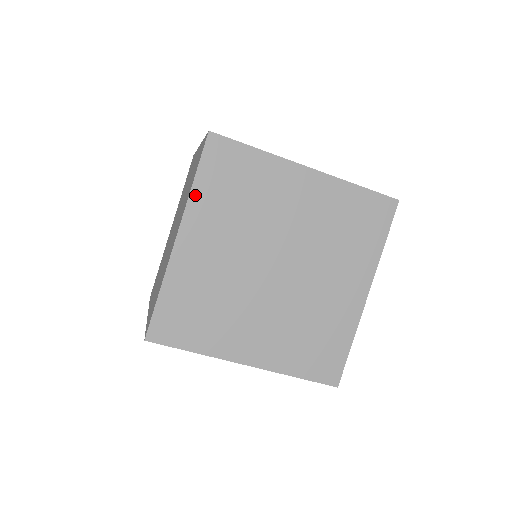
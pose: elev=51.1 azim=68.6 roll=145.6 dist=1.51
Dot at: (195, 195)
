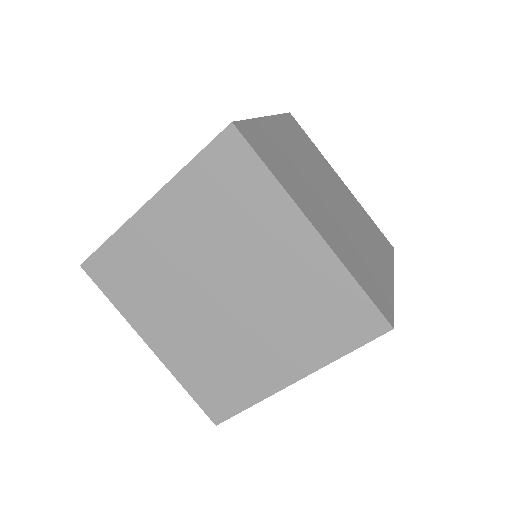
Dot at: (184, 176)
